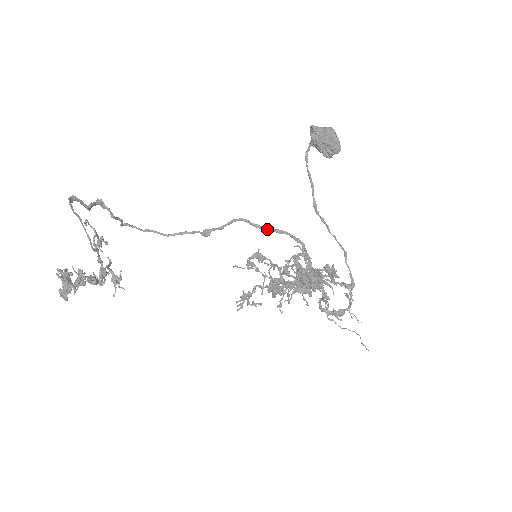
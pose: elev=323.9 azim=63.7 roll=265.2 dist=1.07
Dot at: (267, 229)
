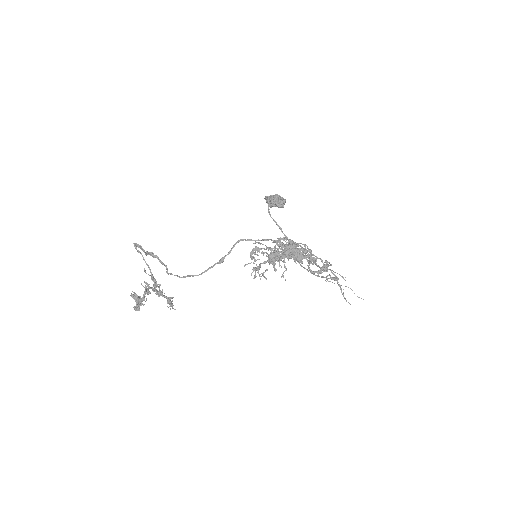
Dot at: (257, 240)
